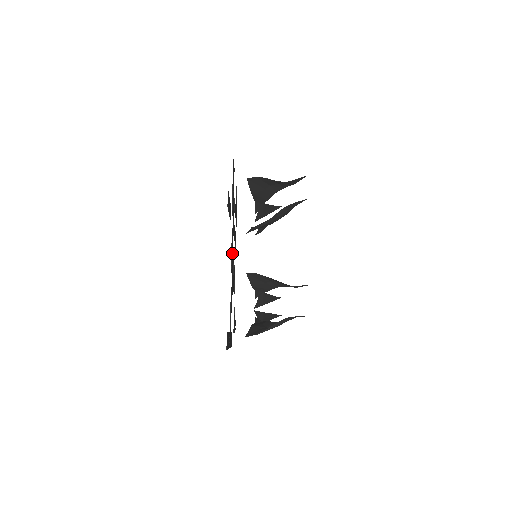
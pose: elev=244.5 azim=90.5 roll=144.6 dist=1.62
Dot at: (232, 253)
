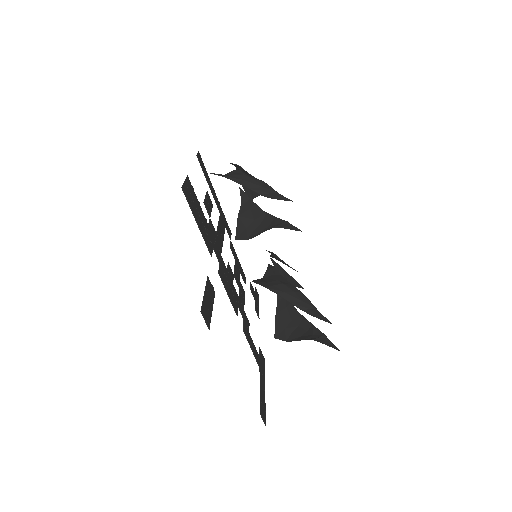
Dot at: (229, 286)
